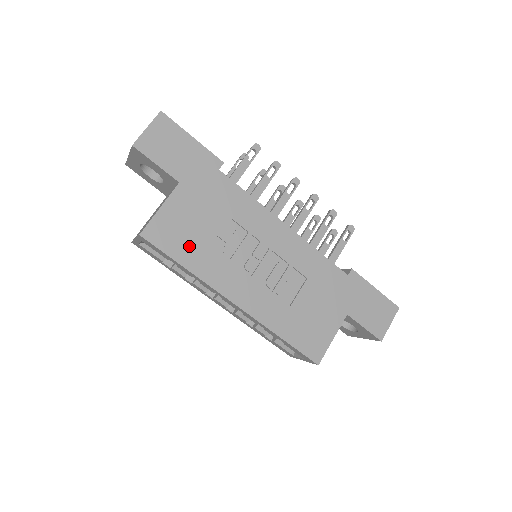
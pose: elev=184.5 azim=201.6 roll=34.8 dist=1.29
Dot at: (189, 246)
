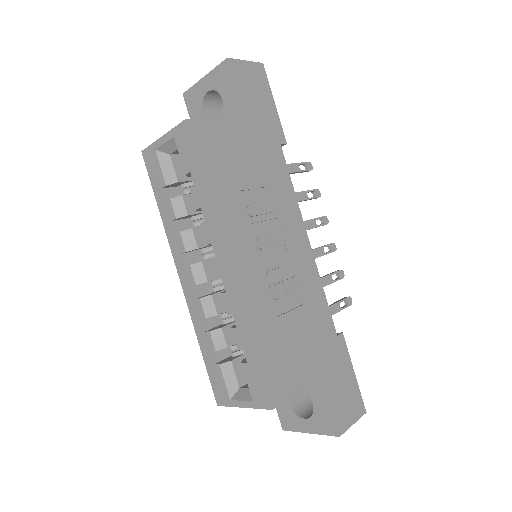
Dot at: (222, 172)
